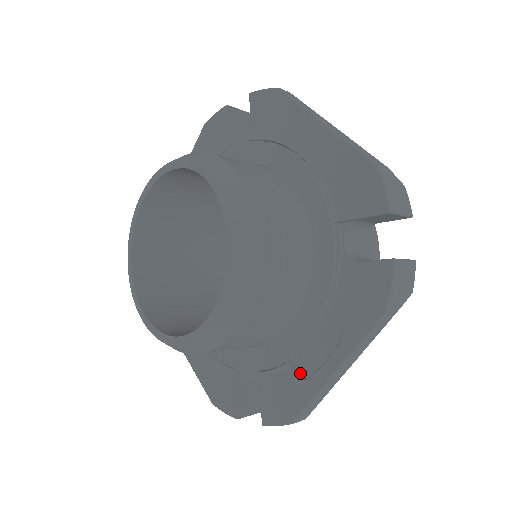
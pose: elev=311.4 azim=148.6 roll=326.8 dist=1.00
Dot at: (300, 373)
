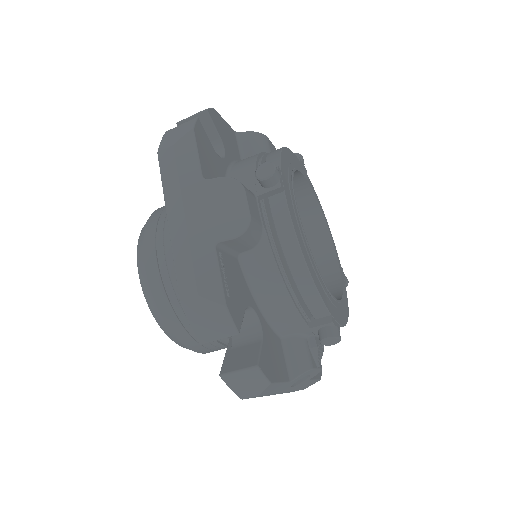
Dot at: occluded
